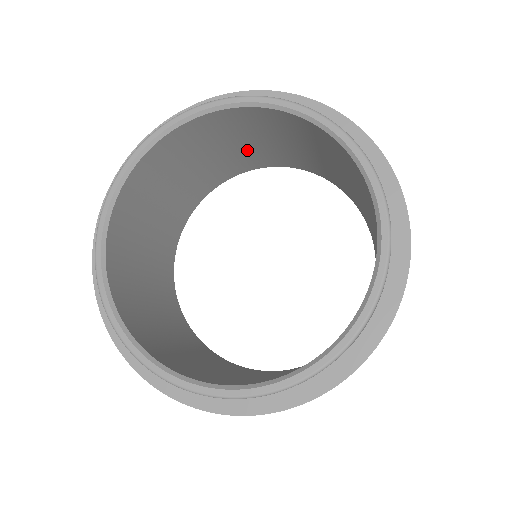
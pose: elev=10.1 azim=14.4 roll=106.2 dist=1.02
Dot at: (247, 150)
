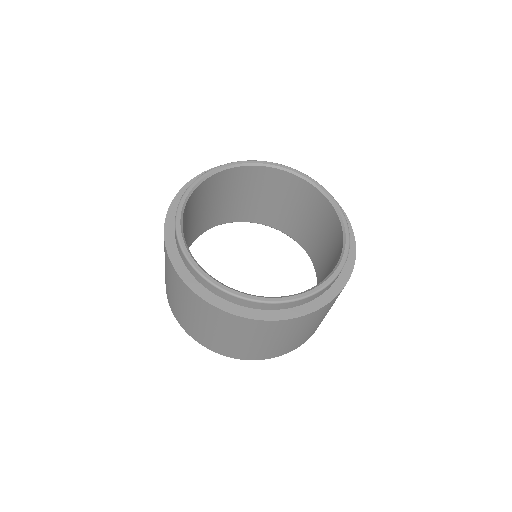
Dot at: (211, 210)
